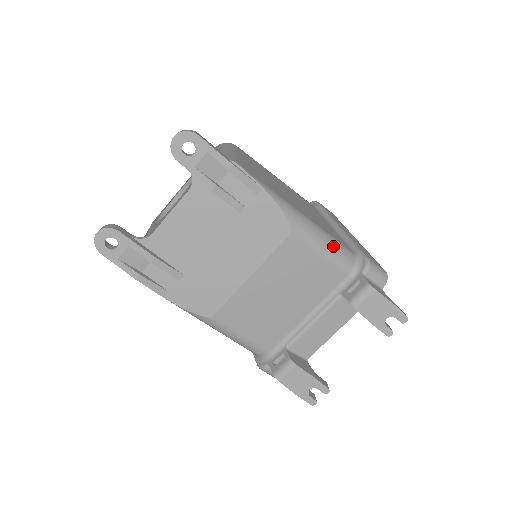
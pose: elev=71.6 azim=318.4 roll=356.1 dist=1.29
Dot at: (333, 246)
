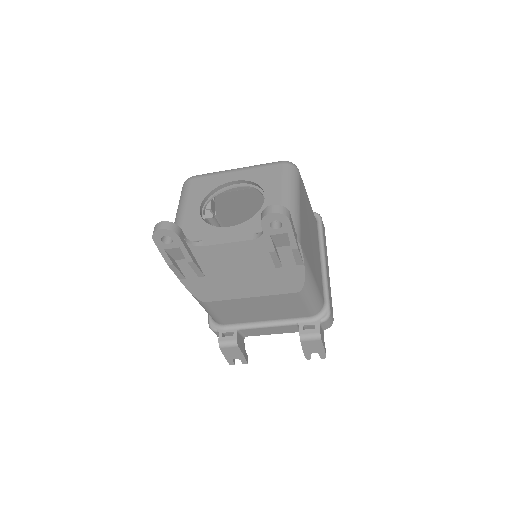
Dot at: (316, 301)
